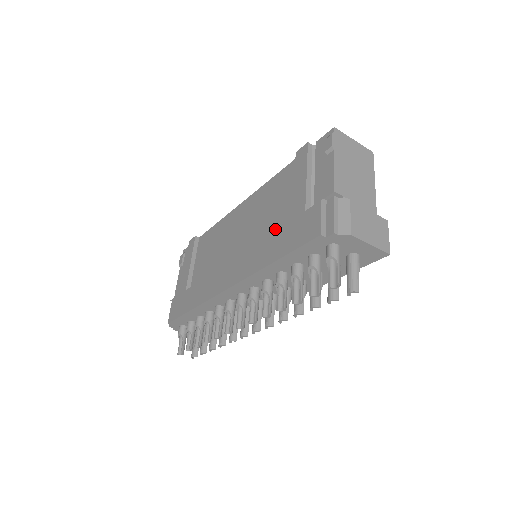
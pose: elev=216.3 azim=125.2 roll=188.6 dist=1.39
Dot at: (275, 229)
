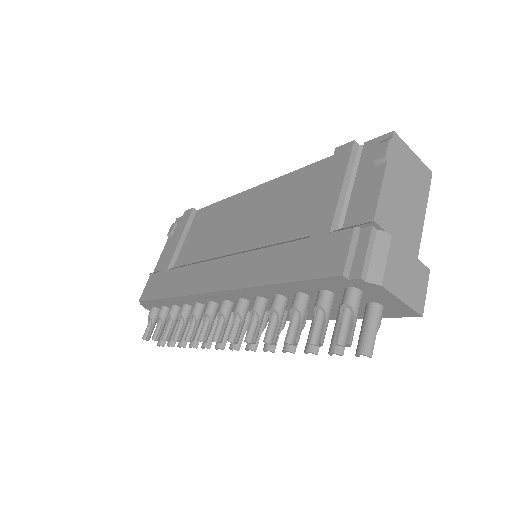
Dot at: (286, 239)
